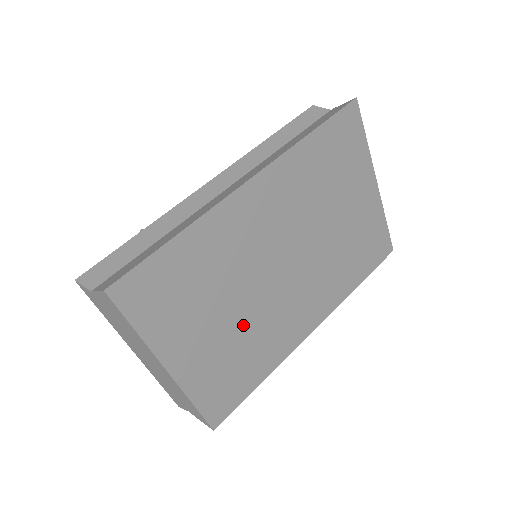
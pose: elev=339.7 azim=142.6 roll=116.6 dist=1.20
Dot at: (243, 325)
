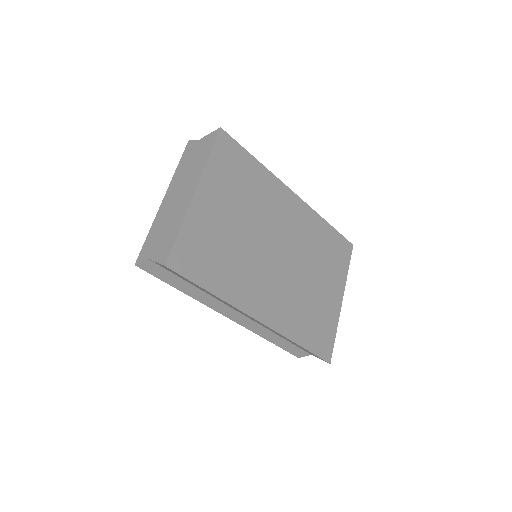
Dot at: (239, 242)
